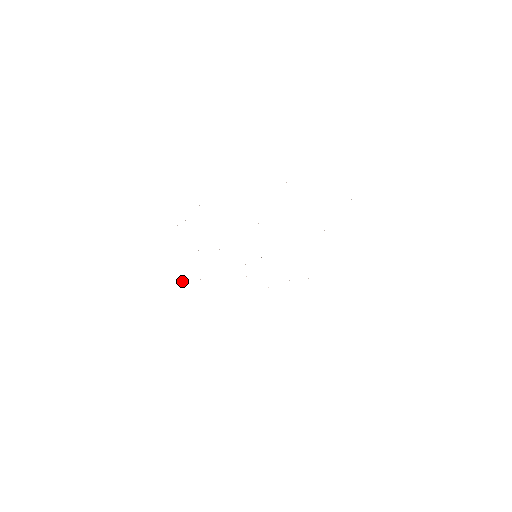
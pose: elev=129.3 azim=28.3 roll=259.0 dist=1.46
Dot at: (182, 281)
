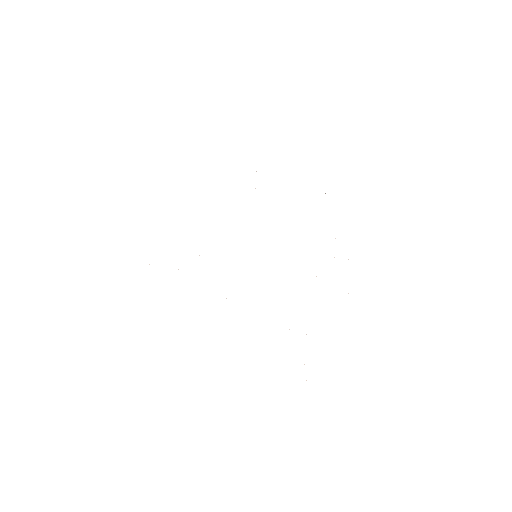
Dot at: occluded
